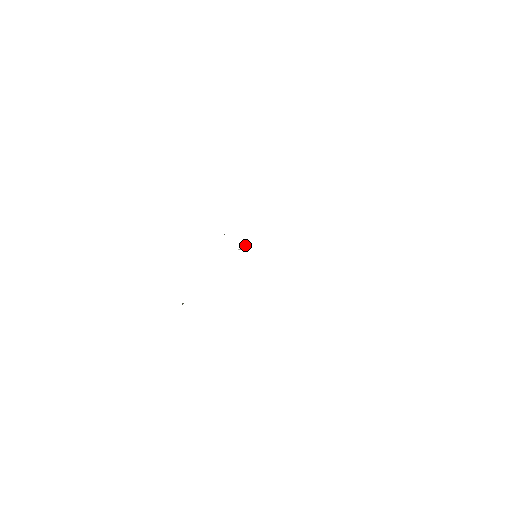
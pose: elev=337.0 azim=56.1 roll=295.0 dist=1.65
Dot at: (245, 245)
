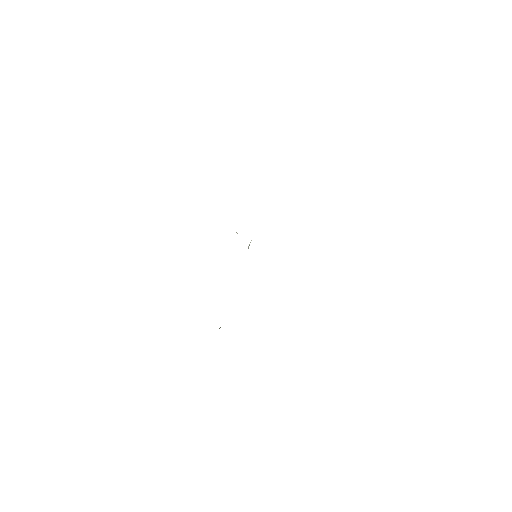
Dot at: (250, 242)
